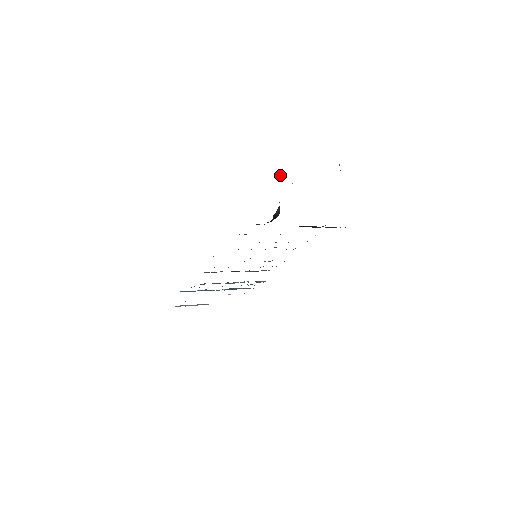
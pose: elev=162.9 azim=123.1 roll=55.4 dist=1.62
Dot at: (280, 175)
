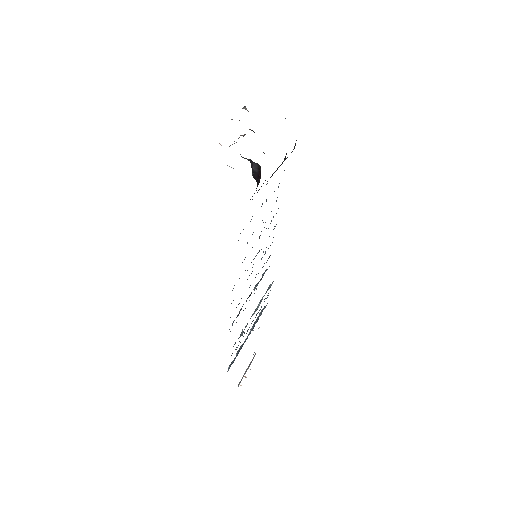
Dot at: (220, 144)
